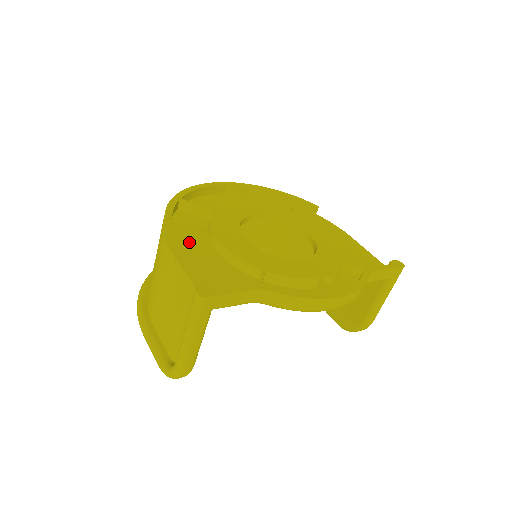
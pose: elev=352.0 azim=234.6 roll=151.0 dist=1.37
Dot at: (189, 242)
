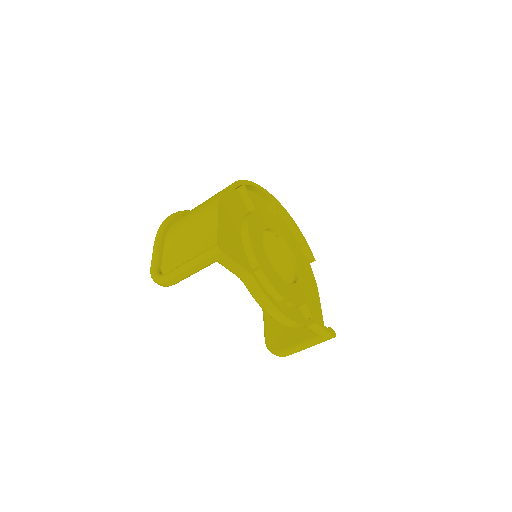
Dot at: (231, 214)
